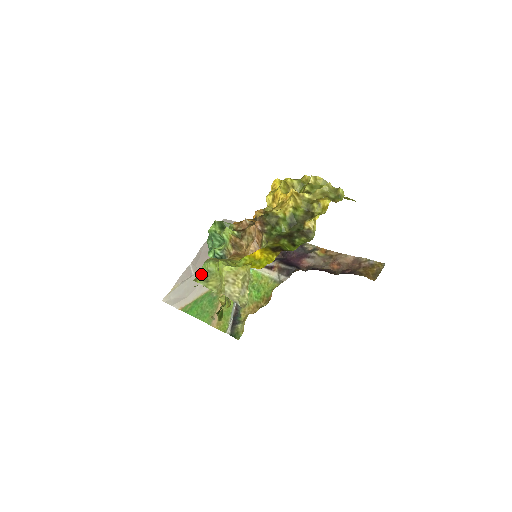
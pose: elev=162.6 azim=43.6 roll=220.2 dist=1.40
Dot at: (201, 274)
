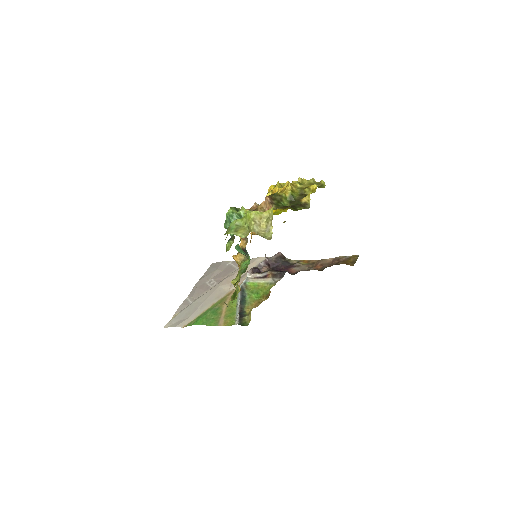
Dot at: (230, 229)
